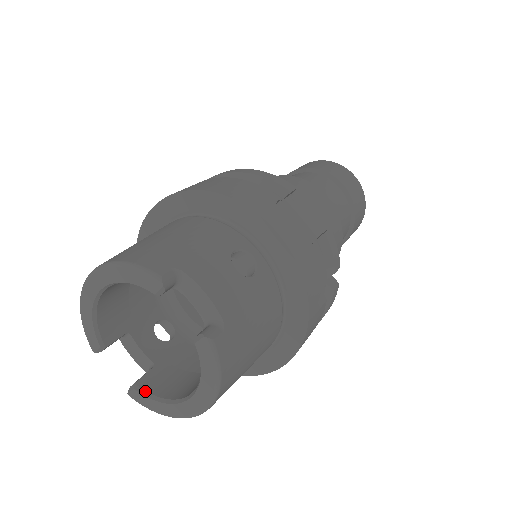
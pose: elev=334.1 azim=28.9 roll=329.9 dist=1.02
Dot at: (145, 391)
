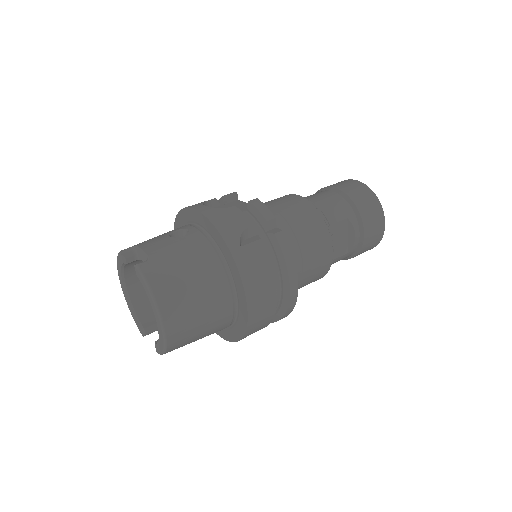
Dot at: occluded
